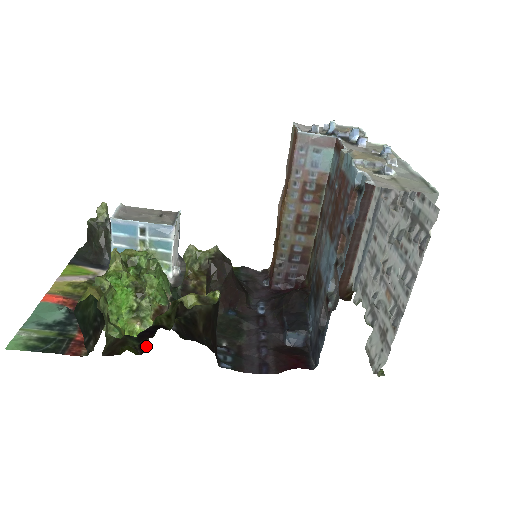
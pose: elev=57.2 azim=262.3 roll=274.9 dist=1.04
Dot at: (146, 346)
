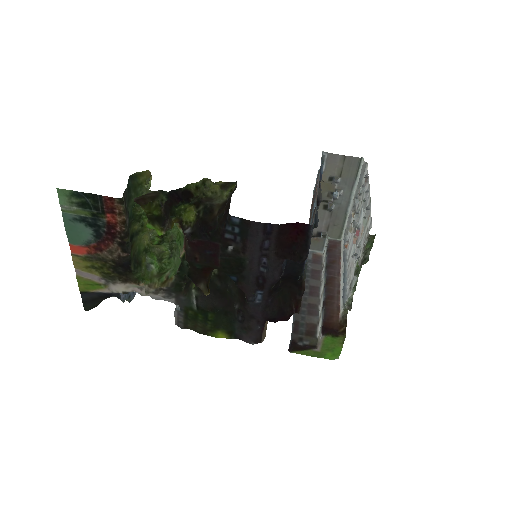
Dot at: (167, 216)
